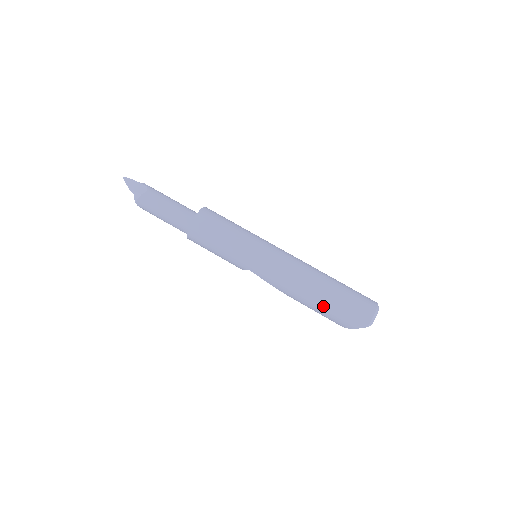
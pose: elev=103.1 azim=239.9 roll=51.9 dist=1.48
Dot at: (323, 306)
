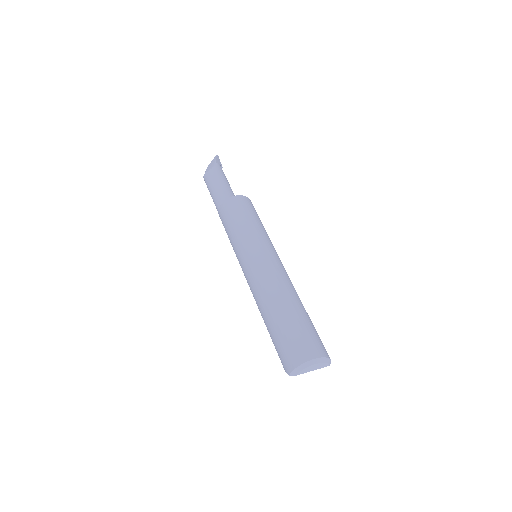
Dot at: (269, 331)
